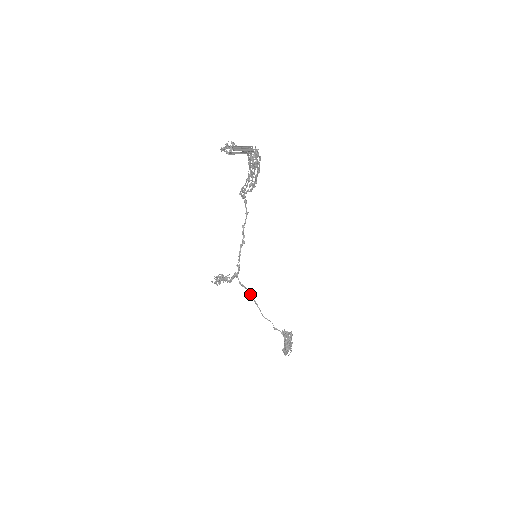
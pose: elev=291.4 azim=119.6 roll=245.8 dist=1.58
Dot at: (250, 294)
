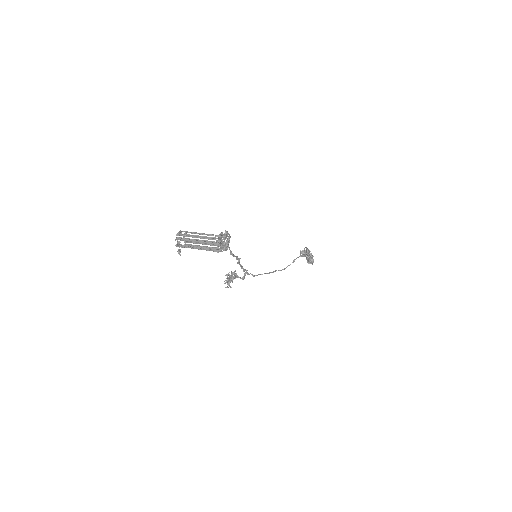
Dot at: occluded
